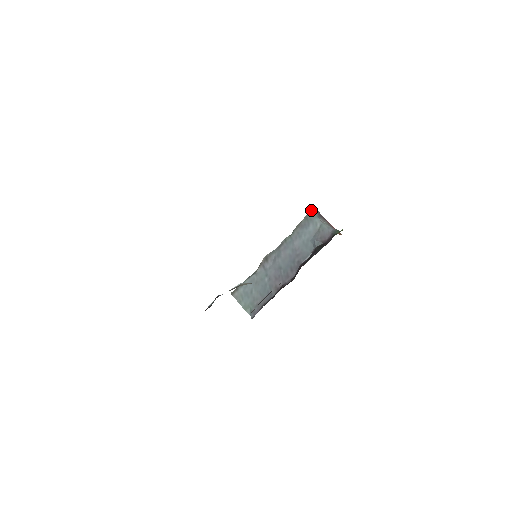
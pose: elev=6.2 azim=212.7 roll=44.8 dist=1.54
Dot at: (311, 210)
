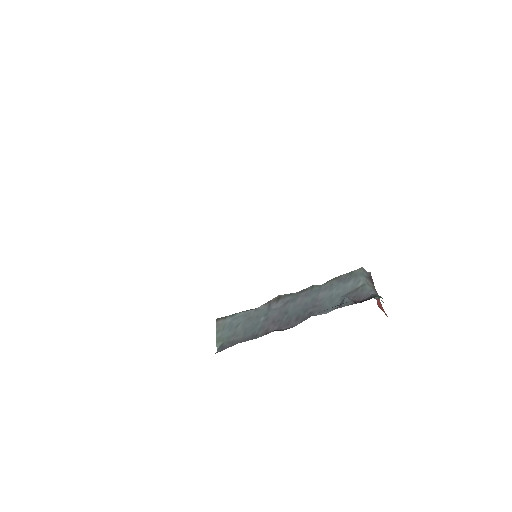
Dot at: (362, 267)
